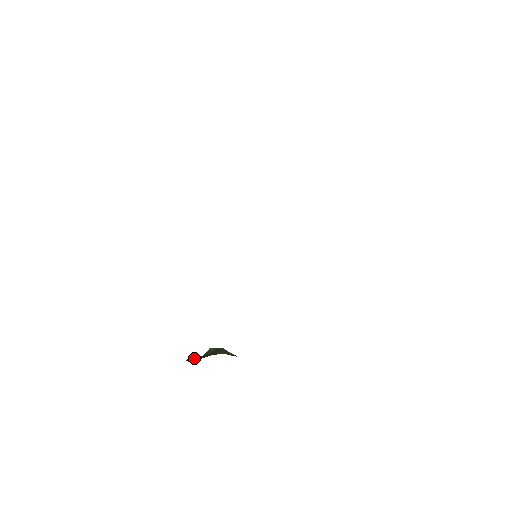
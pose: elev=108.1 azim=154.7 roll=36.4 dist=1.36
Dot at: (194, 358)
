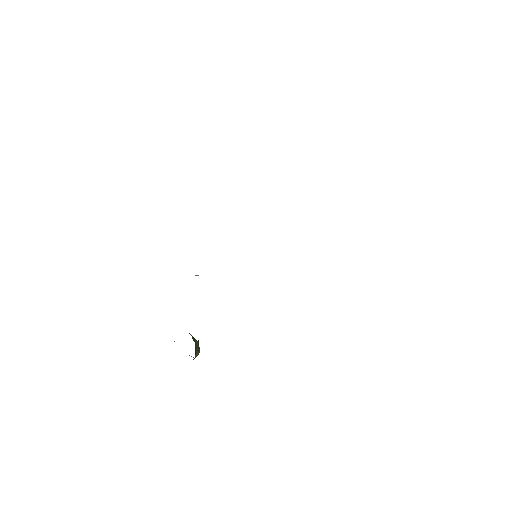
Dot at: occluded
